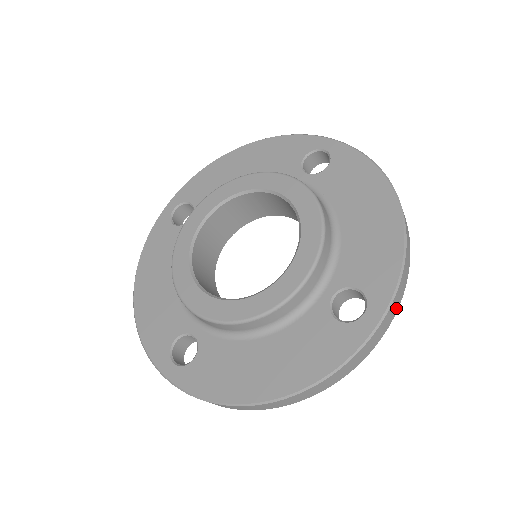
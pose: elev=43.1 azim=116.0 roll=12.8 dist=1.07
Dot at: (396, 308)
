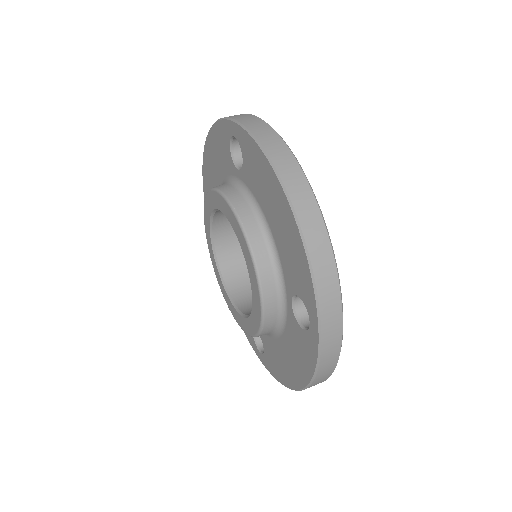
Dot at: (336, 305)
